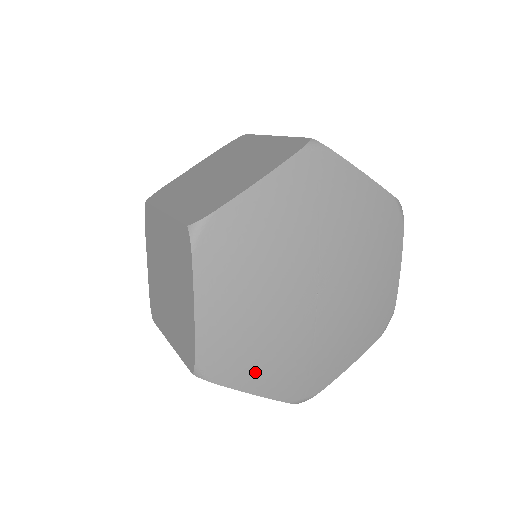
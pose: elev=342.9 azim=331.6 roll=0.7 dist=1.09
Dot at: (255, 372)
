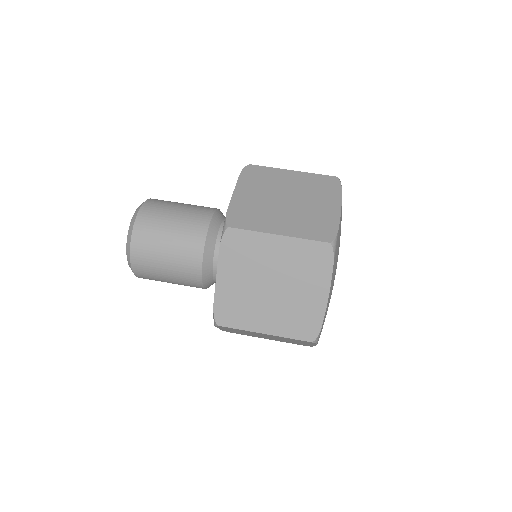
Dot at: occluded
